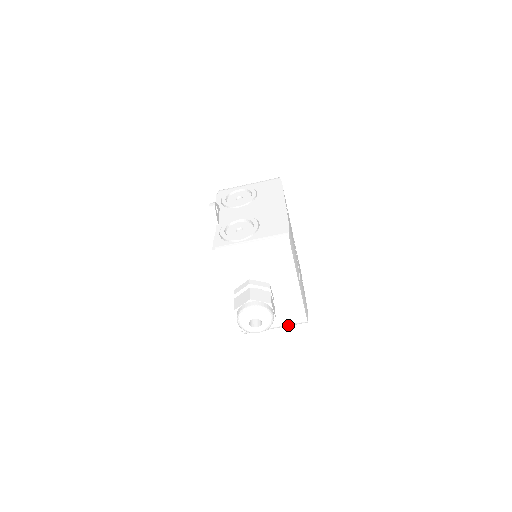
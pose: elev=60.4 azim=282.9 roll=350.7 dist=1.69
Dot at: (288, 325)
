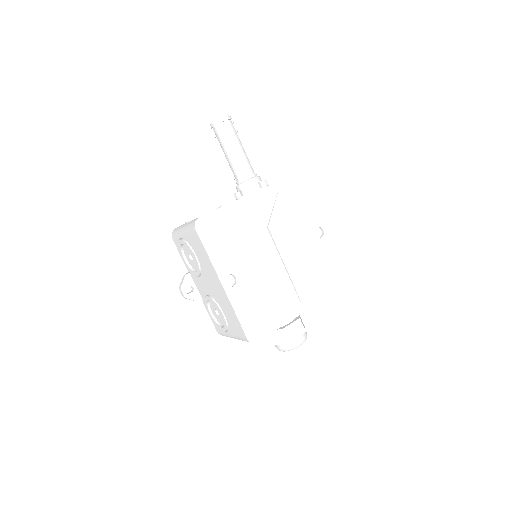
Dot at: occluded
